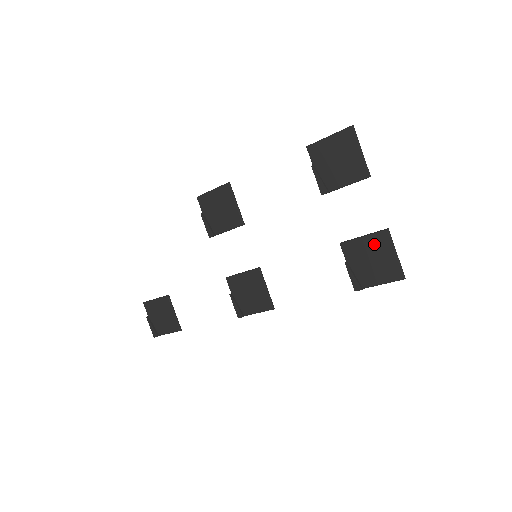
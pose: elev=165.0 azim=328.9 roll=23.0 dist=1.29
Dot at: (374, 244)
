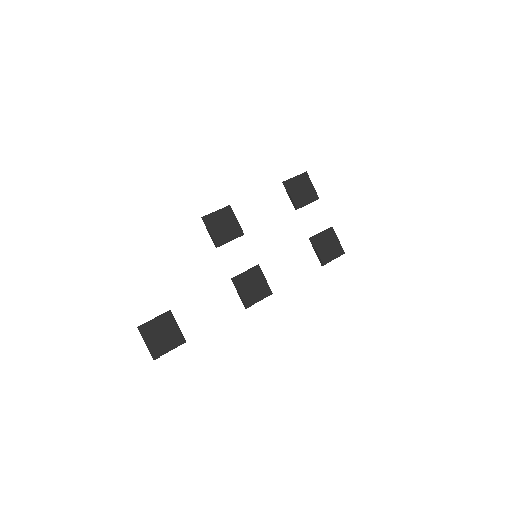
Dot at: (328, 236)
